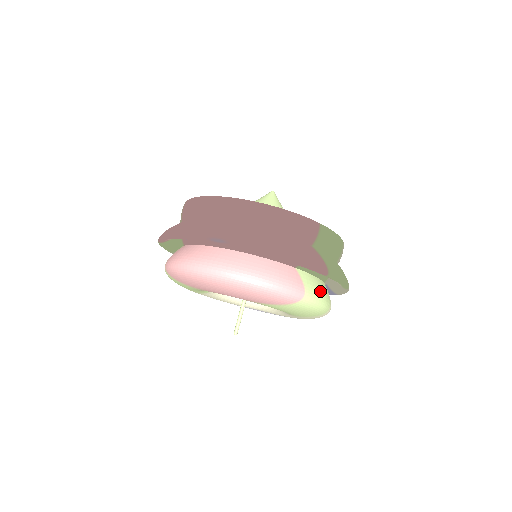
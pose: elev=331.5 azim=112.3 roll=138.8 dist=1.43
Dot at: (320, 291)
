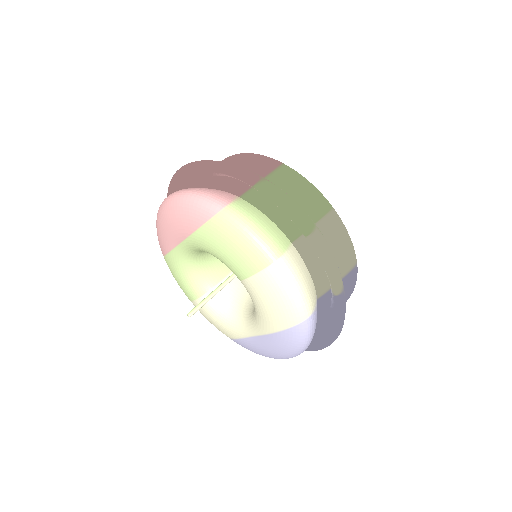
Dot at: (259, 221)
